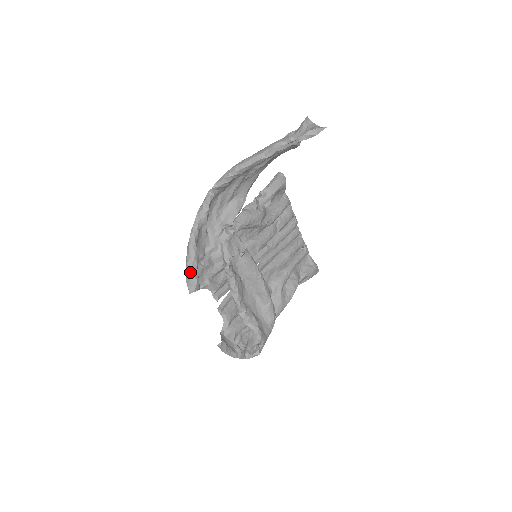
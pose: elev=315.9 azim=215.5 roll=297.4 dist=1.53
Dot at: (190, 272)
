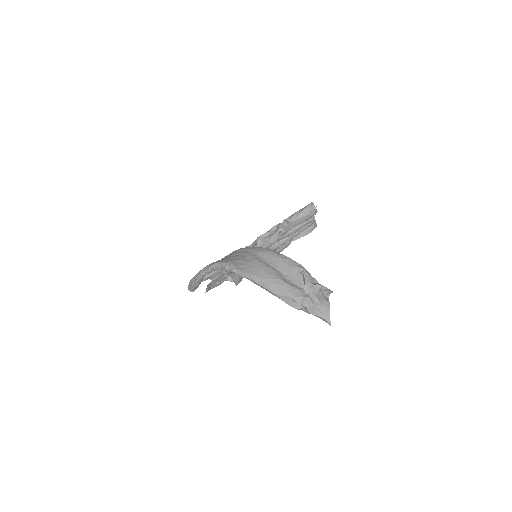
Dot at: (192, 288)
